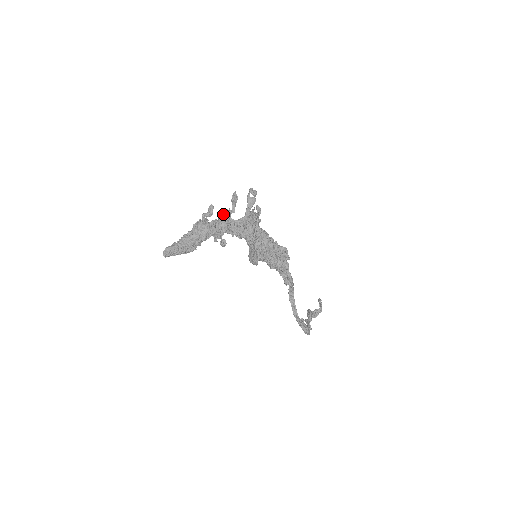
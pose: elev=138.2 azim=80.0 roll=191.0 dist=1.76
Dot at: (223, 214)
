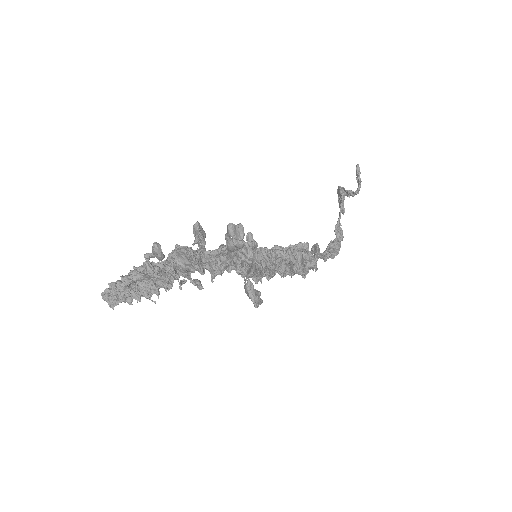
Dot at: (183, 251)
